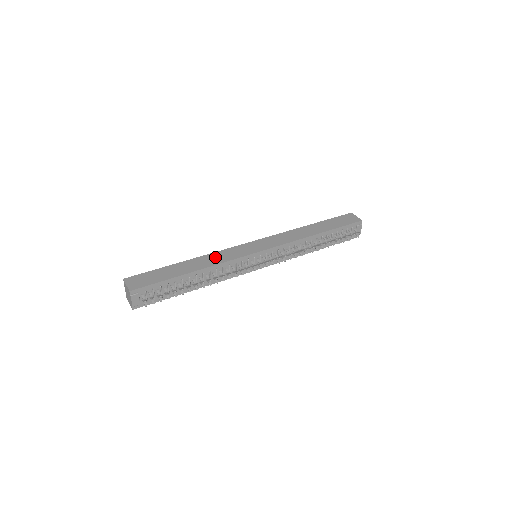
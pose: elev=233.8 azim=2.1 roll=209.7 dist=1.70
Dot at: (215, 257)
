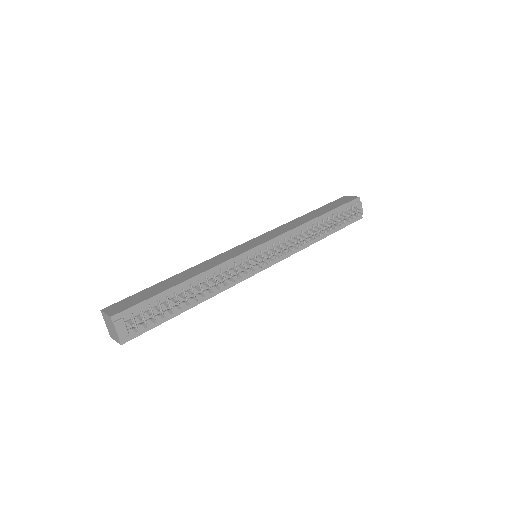
Dot at: (208, 263)
